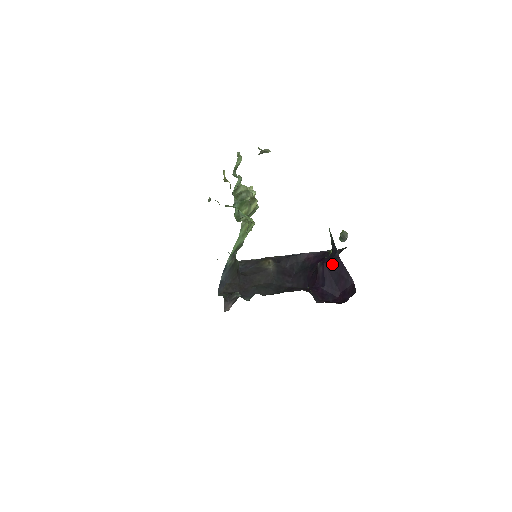
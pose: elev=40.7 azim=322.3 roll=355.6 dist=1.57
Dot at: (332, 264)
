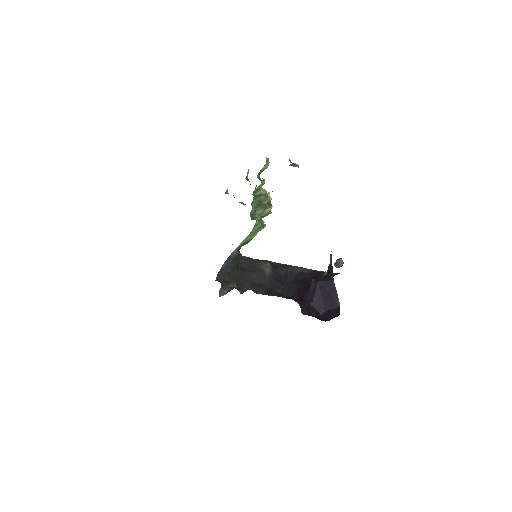
Dot at: (325, 284)
